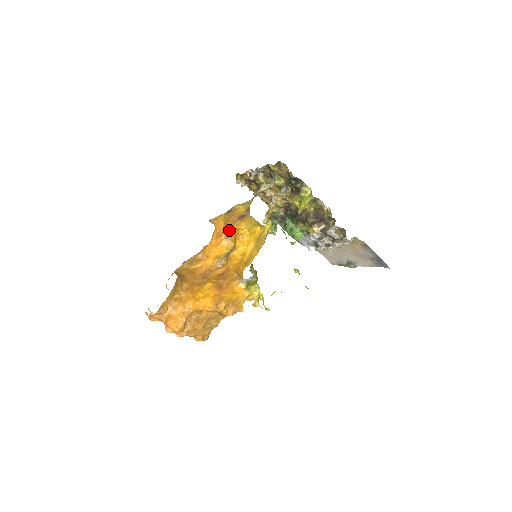
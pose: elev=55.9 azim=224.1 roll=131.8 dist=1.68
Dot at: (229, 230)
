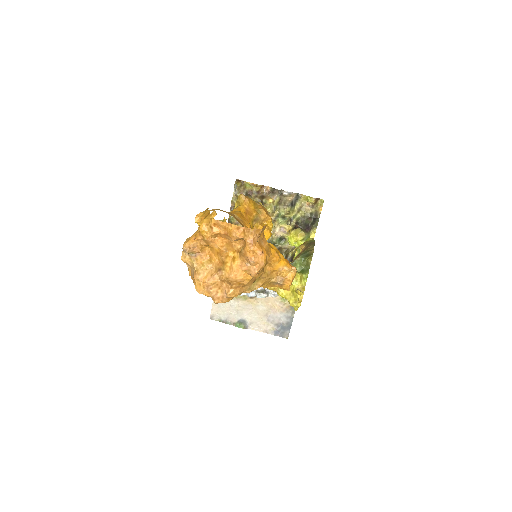
Dot at: (261, 216)
